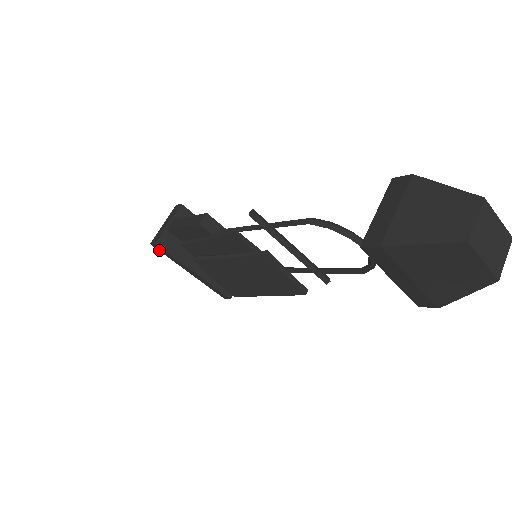
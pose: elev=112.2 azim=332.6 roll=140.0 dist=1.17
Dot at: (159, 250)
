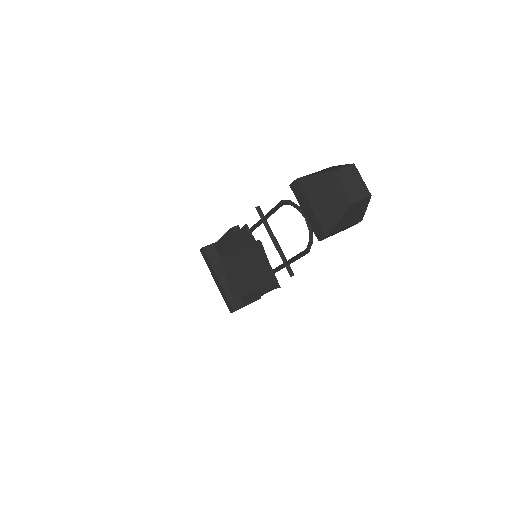
Dot at: (203, 256)
